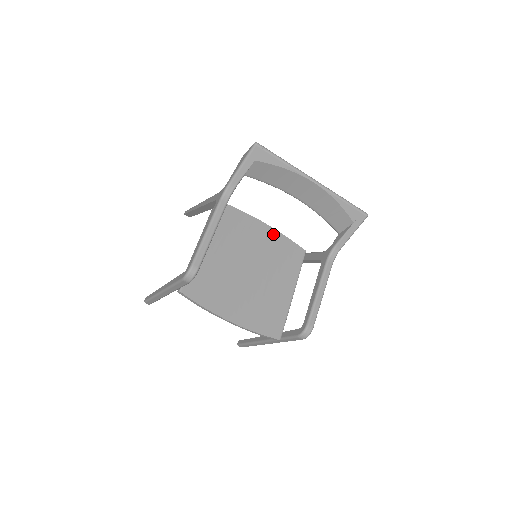
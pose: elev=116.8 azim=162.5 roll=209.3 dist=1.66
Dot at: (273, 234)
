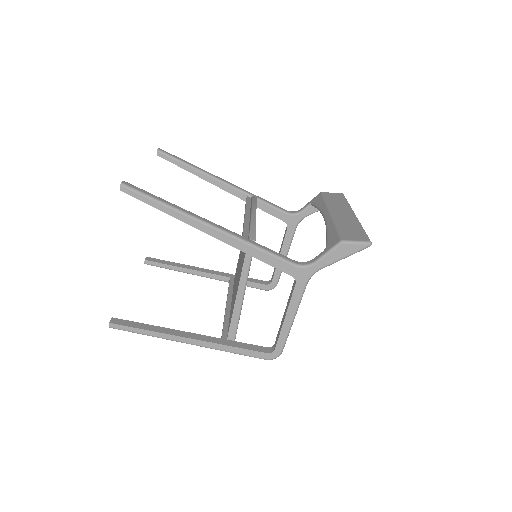
Dot at: occluded
